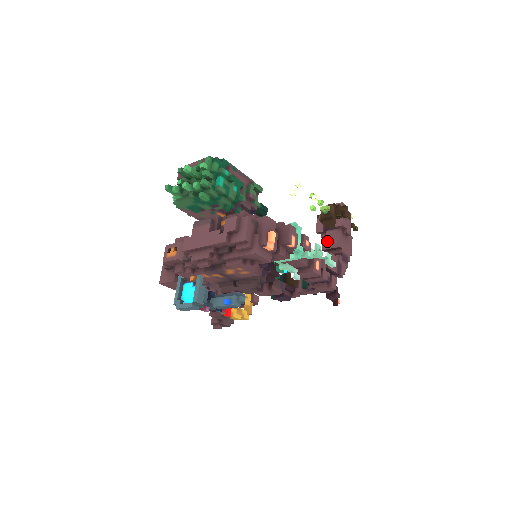
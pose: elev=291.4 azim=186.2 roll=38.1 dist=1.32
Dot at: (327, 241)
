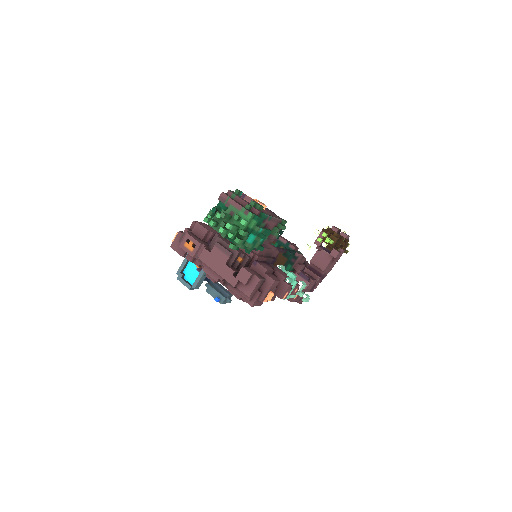
Dot at: (318, 258)
